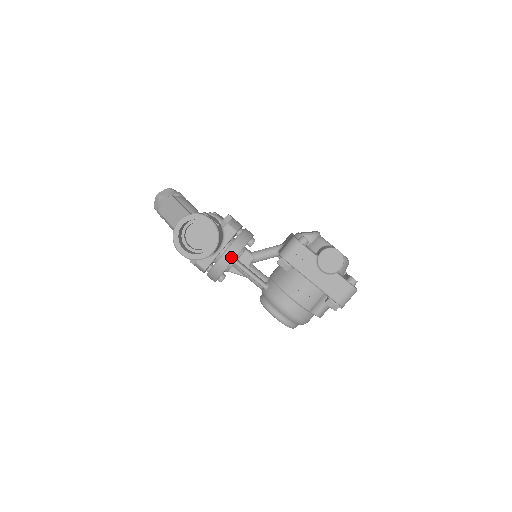
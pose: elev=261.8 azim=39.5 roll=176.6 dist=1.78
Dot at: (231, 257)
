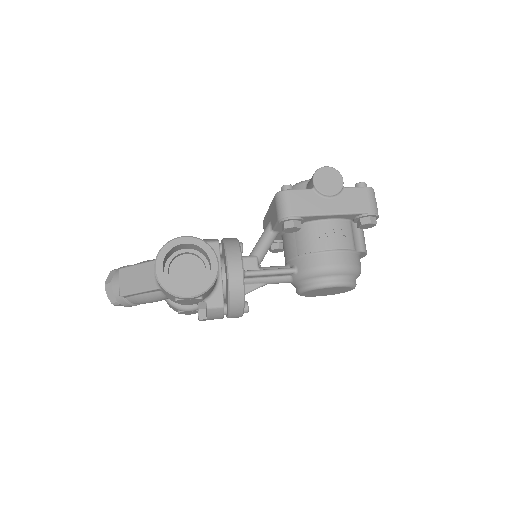
Dot at: (238, 264)
